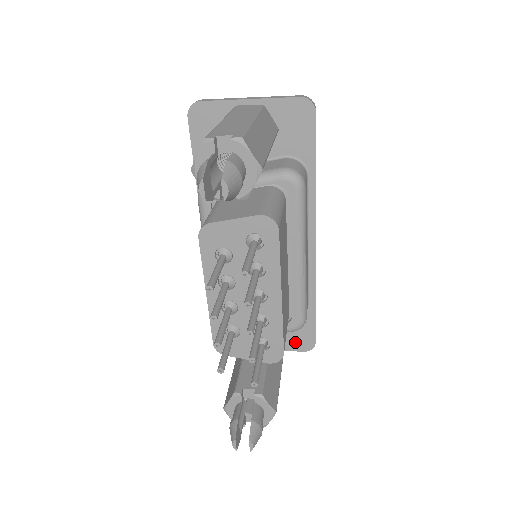
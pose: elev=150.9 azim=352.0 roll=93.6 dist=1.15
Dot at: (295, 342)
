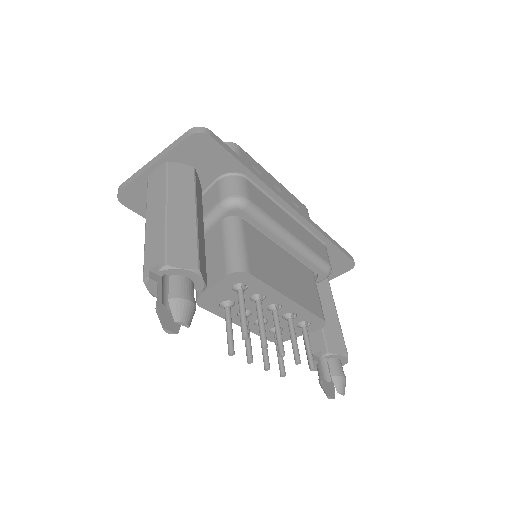
Dot at: (337, 270)
